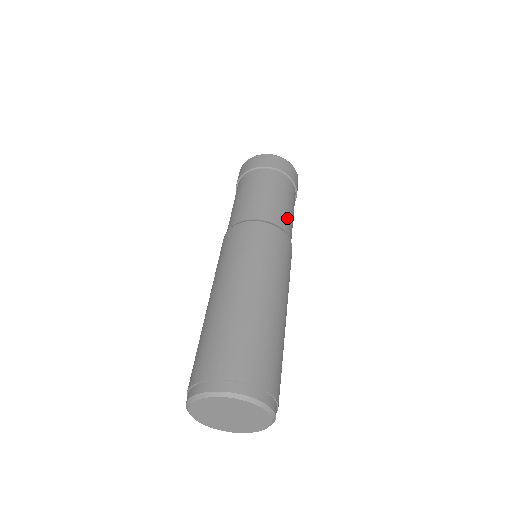
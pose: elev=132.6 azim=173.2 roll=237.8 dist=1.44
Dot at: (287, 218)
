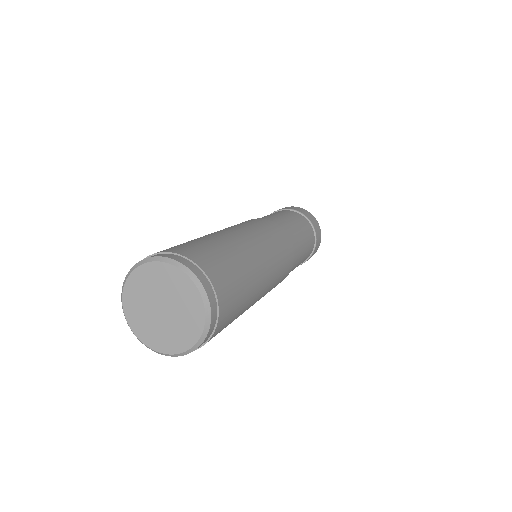
Dot at: (295, 234)
